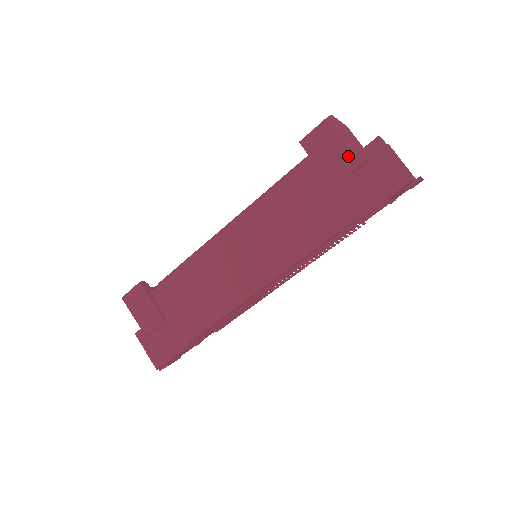
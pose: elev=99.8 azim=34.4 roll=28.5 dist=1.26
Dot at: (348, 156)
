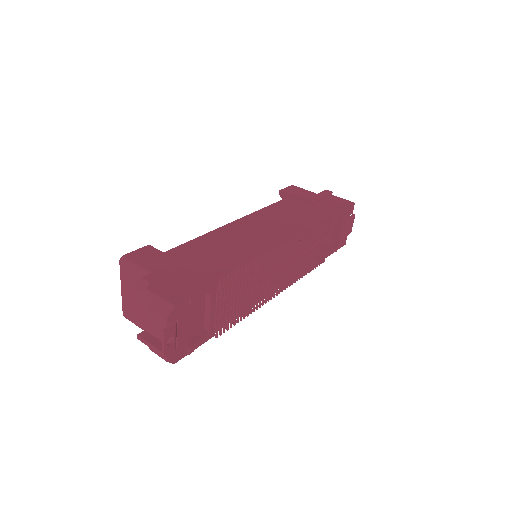
Dot at: (313, 194)
